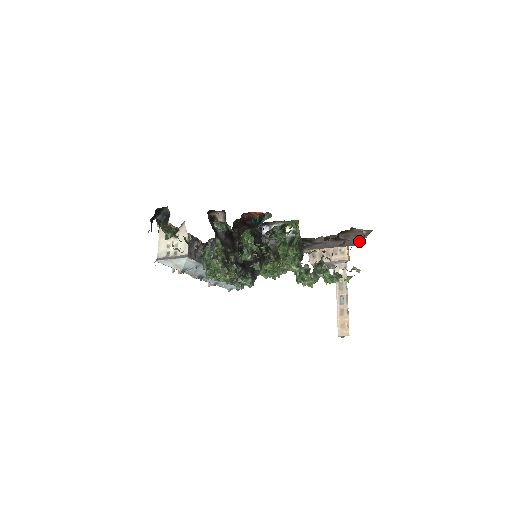
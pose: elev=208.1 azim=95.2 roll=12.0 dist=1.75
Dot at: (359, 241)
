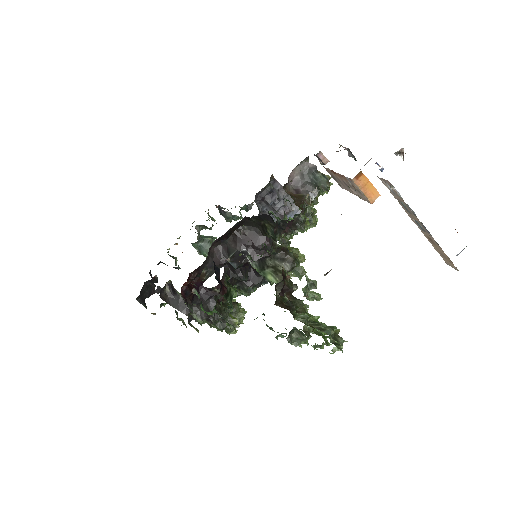
Dot at: occluded
